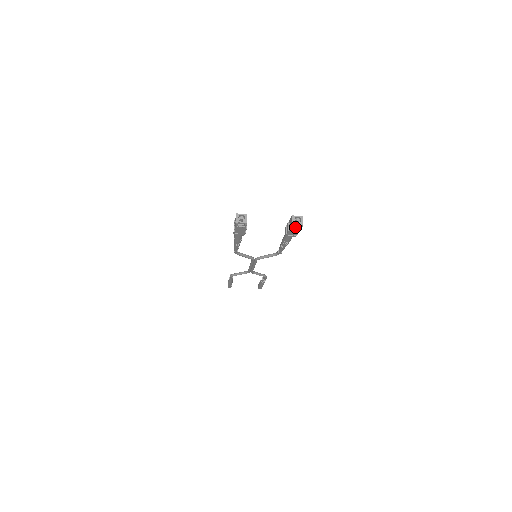
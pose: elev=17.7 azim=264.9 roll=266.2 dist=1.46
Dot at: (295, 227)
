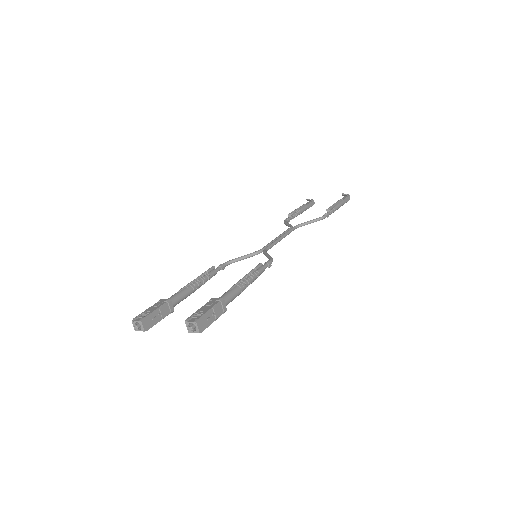
Dot at: occluded
